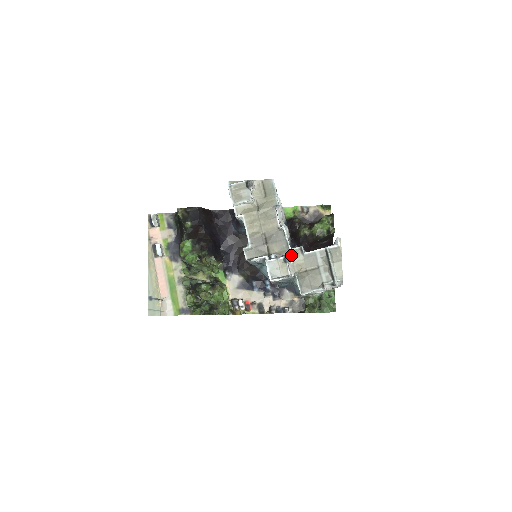
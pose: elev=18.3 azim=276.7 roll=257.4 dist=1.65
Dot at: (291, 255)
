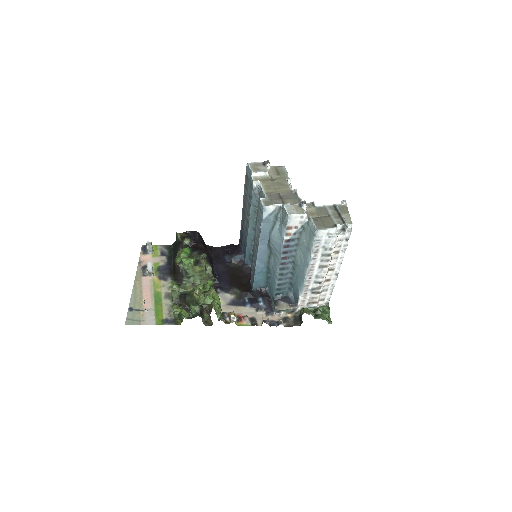
Dot at: occluded
